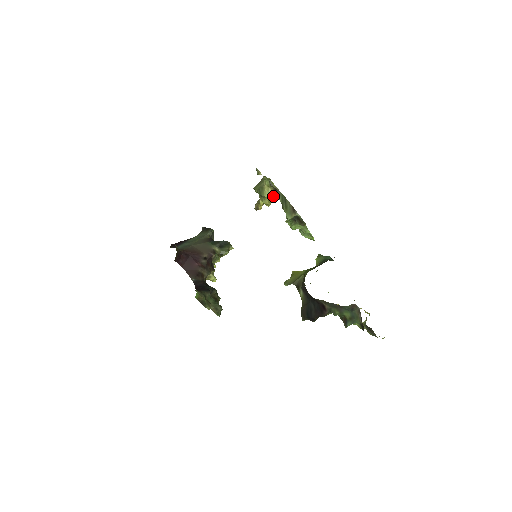
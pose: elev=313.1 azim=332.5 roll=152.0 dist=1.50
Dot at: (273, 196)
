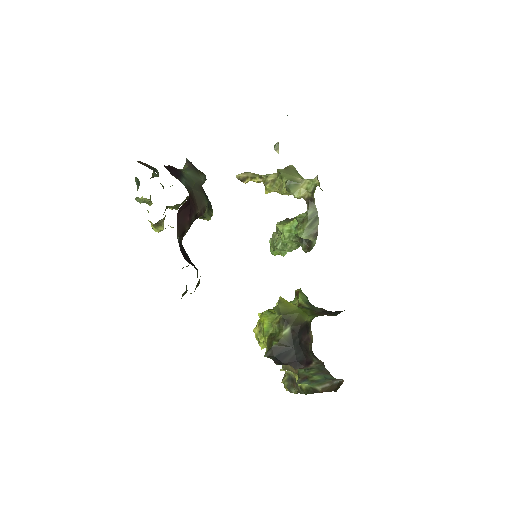
Dot at: occluded
